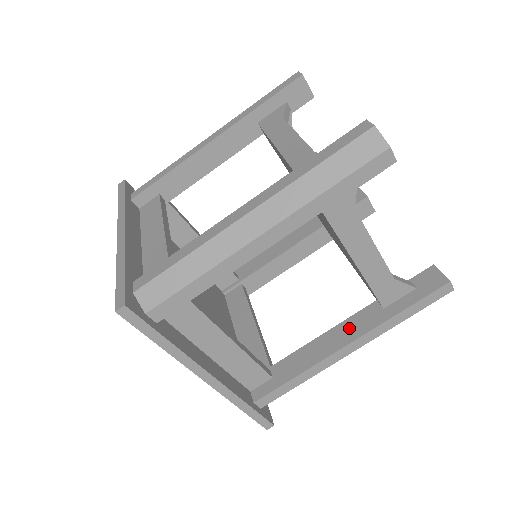
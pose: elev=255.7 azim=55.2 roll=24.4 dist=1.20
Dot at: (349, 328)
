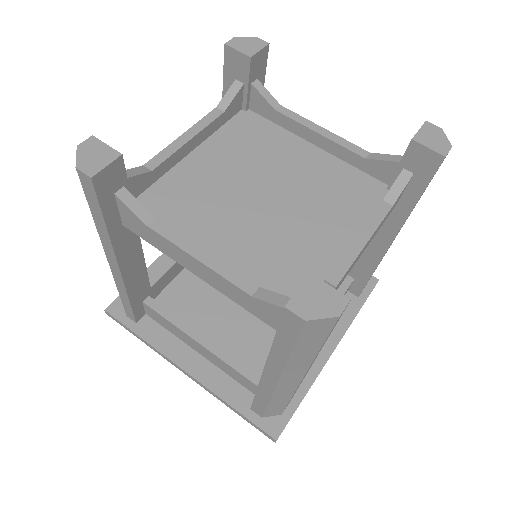
Dot at: (380, 229)
